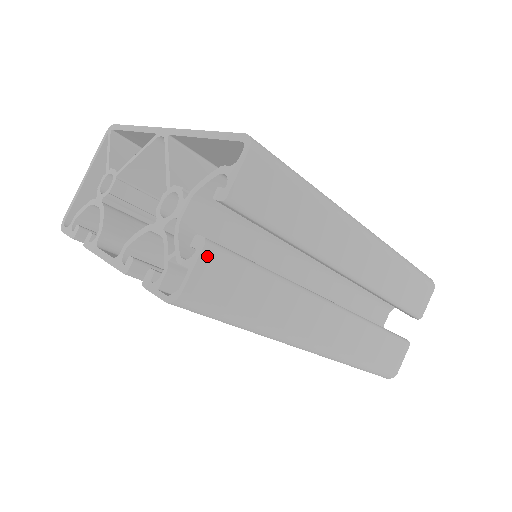
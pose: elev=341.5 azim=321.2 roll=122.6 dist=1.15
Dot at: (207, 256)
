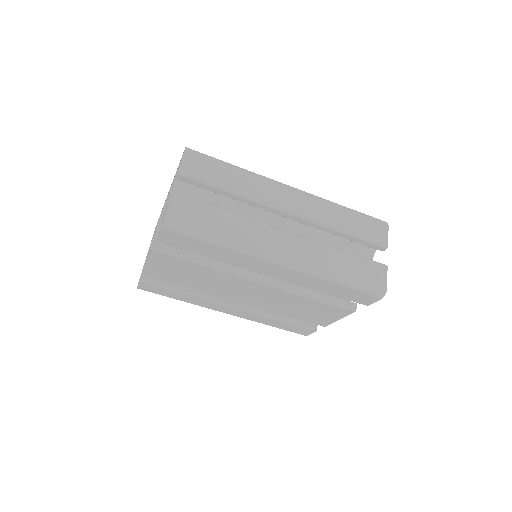
Dot at: (176, 198)
